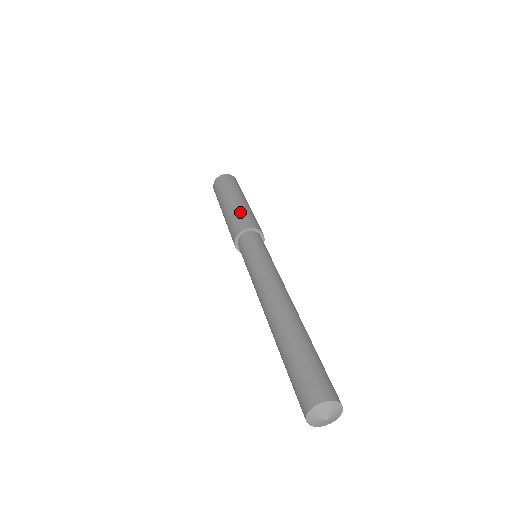
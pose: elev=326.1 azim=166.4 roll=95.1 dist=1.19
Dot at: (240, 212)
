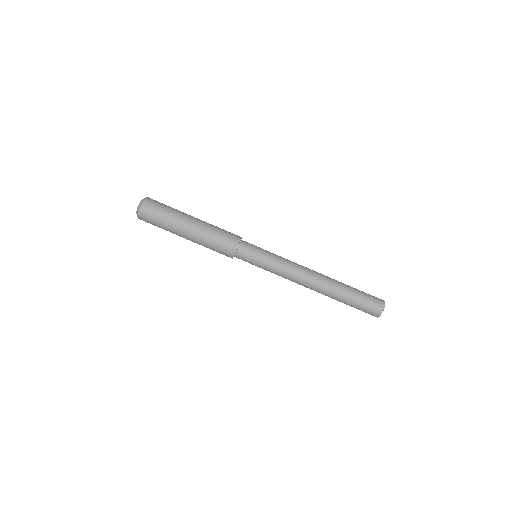
Dot at: (210, 244)
